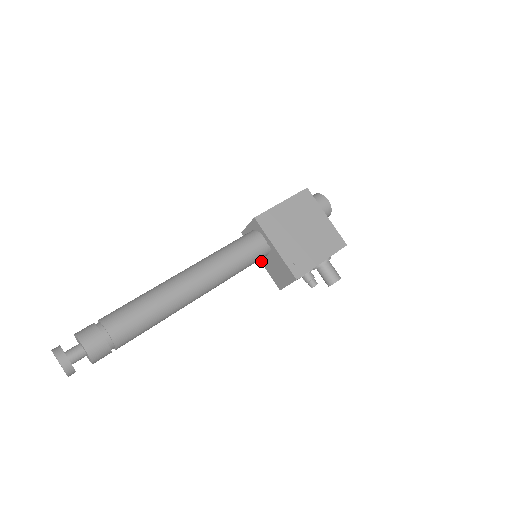
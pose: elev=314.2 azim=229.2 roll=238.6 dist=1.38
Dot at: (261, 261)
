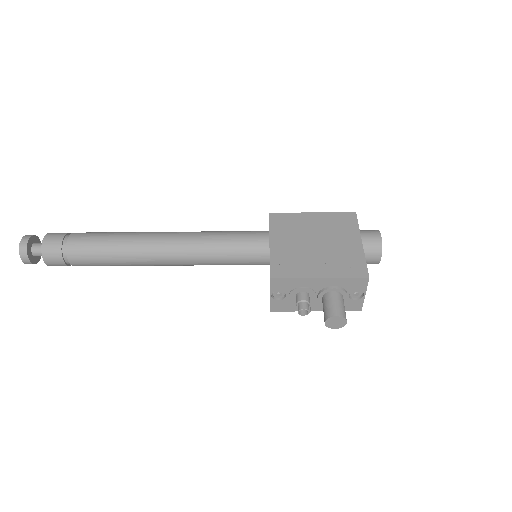
Dot at: occluded
